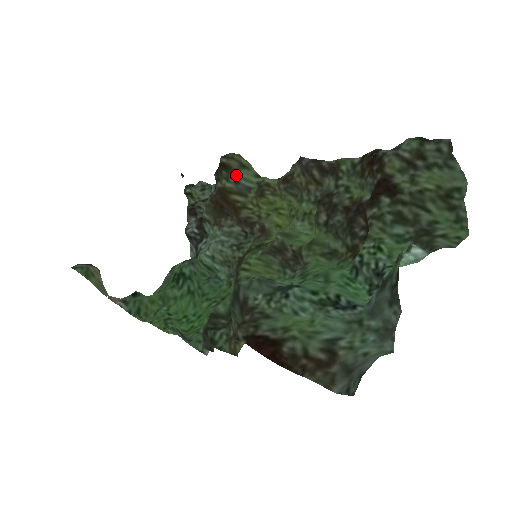
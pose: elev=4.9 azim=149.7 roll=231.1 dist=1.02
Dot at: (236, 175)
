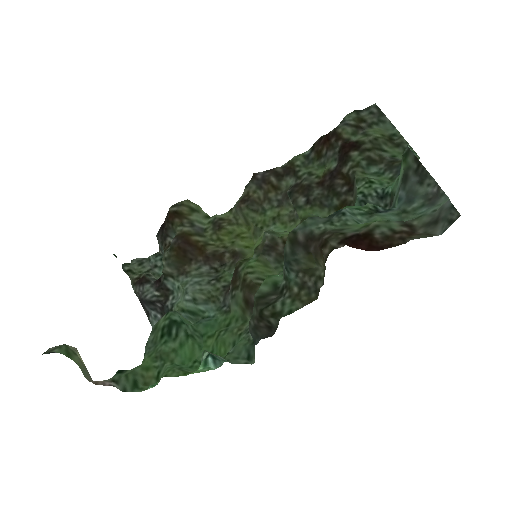
Dot at: (189, 220)
